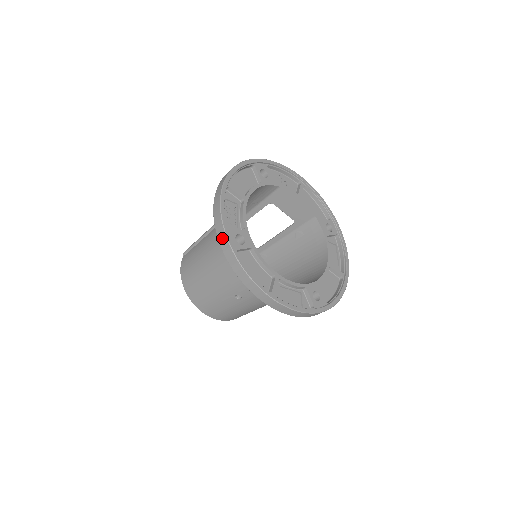
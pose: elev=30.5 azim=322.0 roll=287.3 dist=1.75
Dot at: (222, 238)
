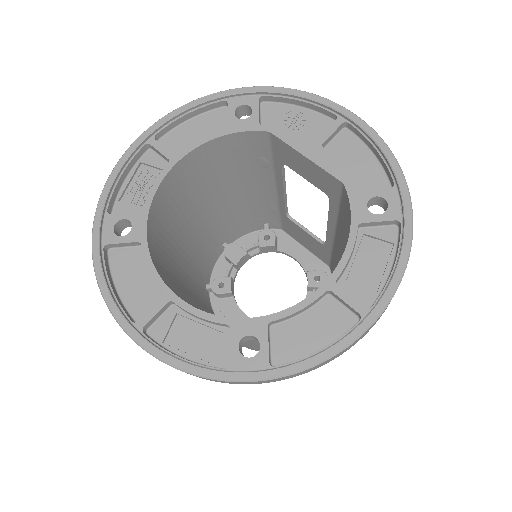
Dot at: occluded
